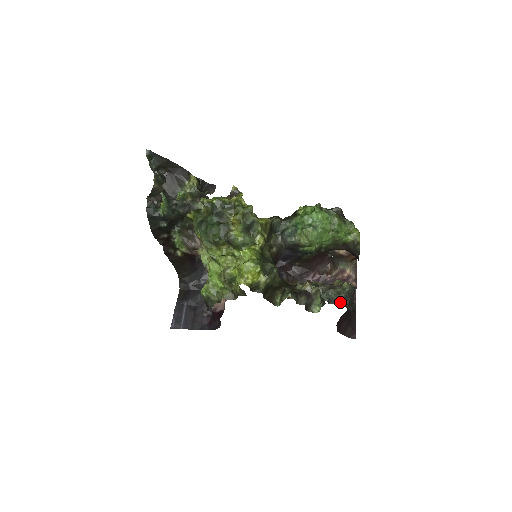
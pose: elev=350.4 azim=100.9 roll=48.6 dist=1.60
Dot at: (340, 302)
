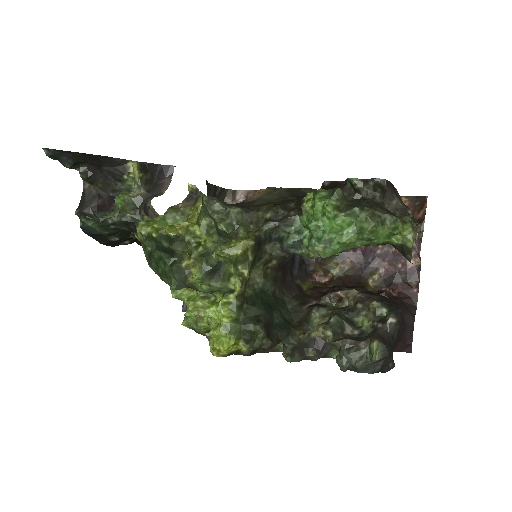
Dot at: (366, 369)
